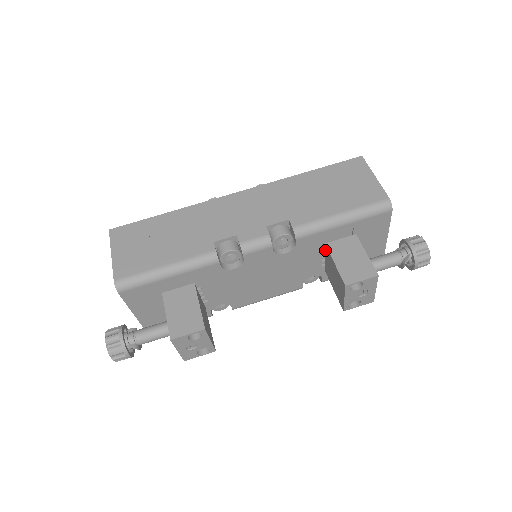
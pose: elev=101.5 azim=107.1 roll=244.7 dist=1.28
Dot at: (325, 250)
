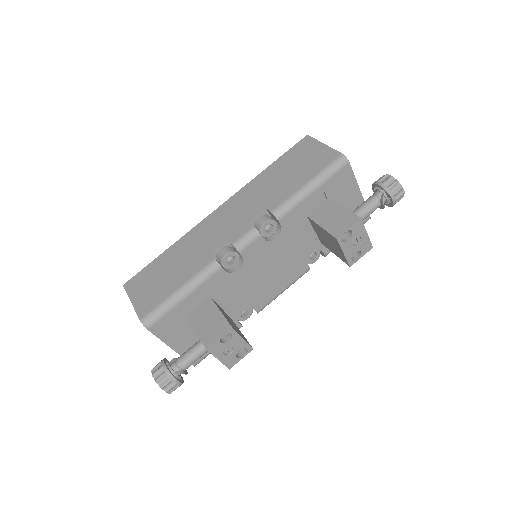
Dot at: (310, 222)
